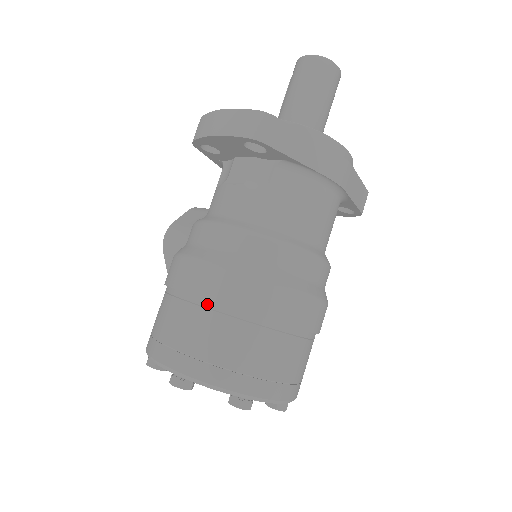
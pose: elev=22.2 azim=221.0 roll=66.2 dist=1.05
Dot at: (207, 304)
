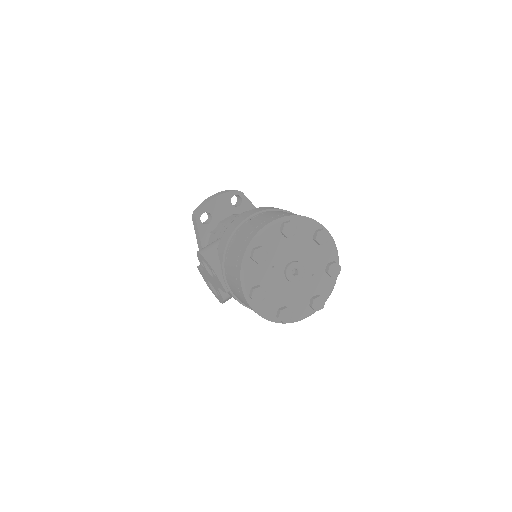
Dot at: (270, 211)
